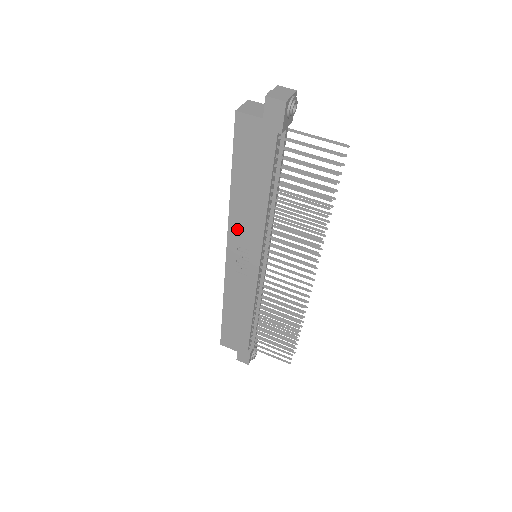
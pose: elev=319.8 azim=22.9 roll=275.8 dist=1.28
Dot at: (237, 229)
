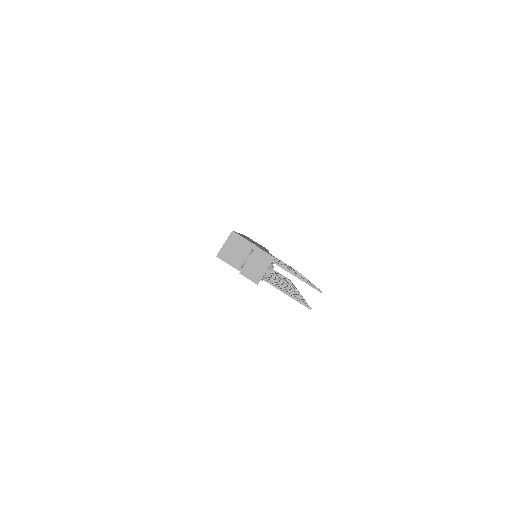
Dot at: occluded
